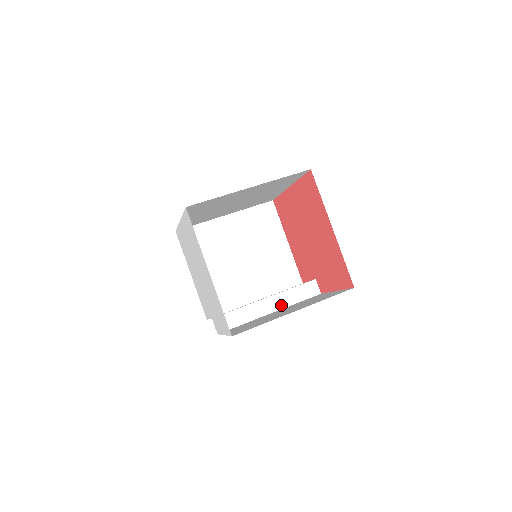
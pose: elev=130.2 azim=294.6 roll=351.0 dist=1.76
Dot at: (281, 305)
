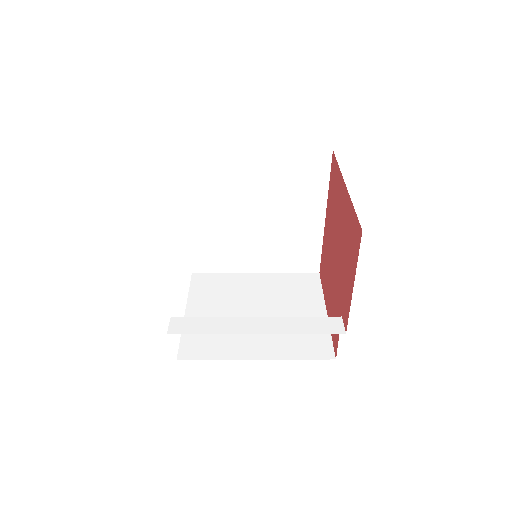
Dot at: (276, 330)
